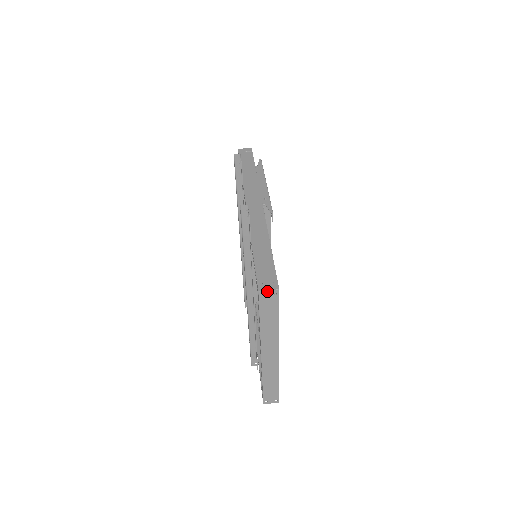
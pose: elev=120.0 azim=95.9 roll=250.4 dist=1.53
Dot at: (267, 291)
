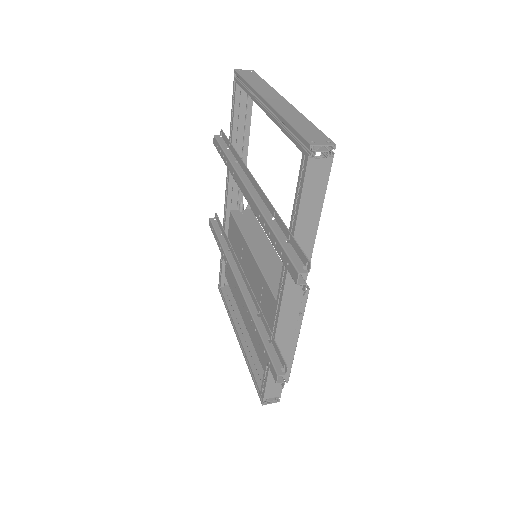
Dot at: (242, 70)
